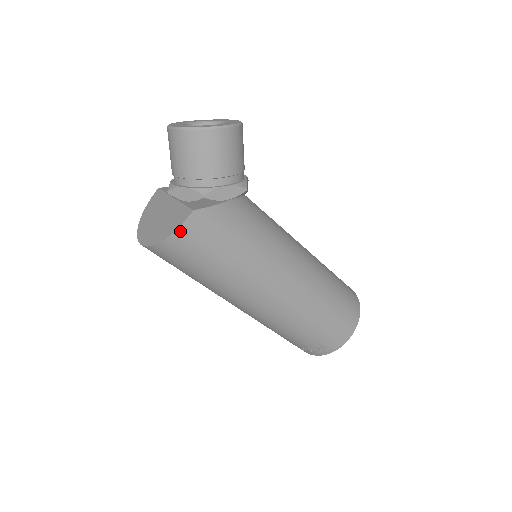
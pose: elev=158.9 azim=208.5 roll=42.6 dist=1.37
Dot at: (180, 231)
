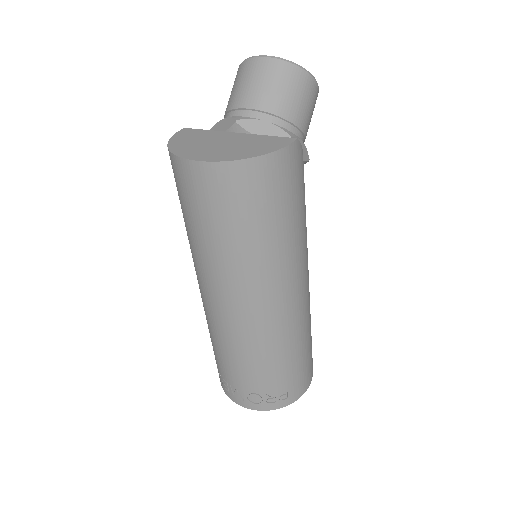
Dot at: (280, 154)
